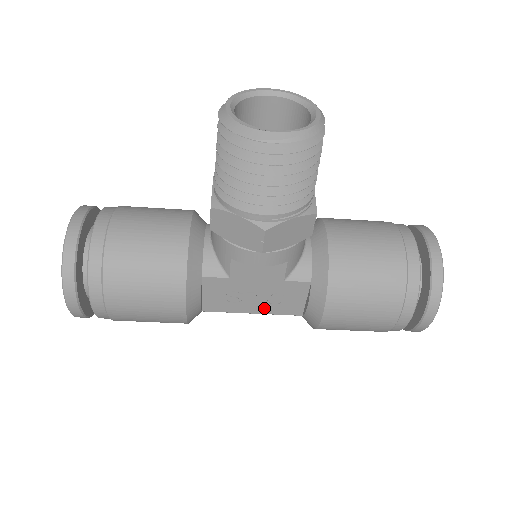
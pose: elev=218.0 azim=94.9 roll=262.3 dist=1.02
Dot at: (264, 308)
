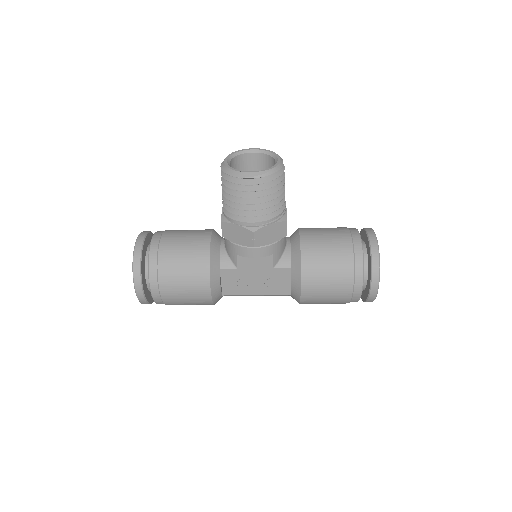
Dot at: (264, 290)
